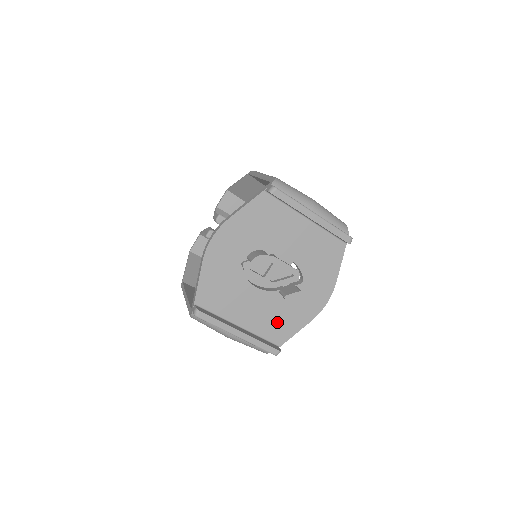
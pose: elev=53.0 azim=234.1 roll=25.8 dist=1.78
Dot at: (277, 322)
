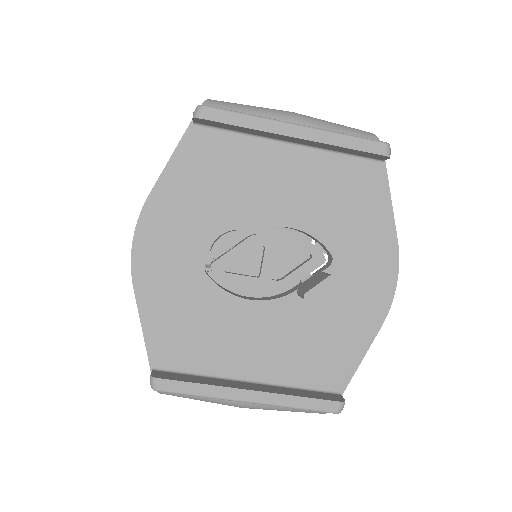
Dot at: (317, 350)
